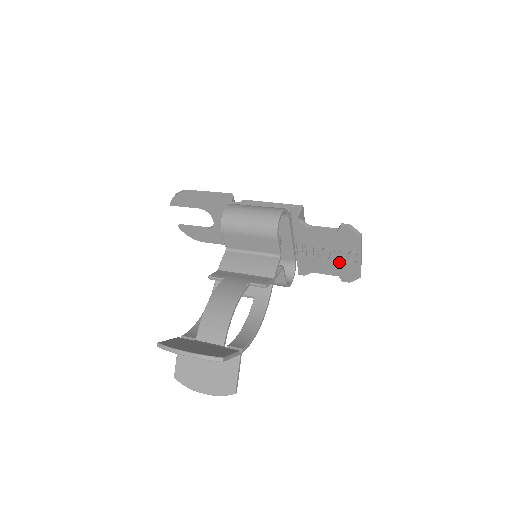
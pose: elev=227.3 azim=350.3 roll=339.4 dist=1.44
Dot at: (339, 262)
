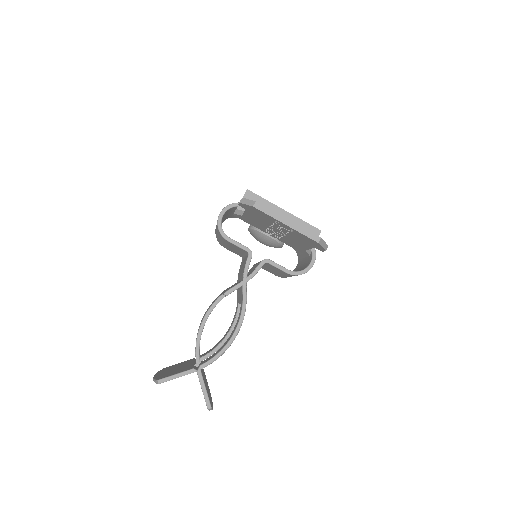
Dot at: (291, 235)
